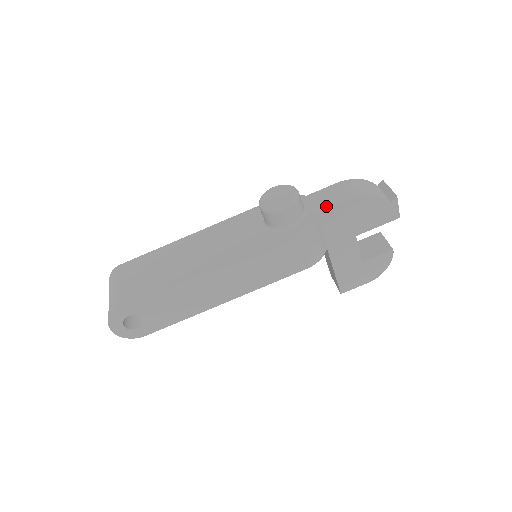
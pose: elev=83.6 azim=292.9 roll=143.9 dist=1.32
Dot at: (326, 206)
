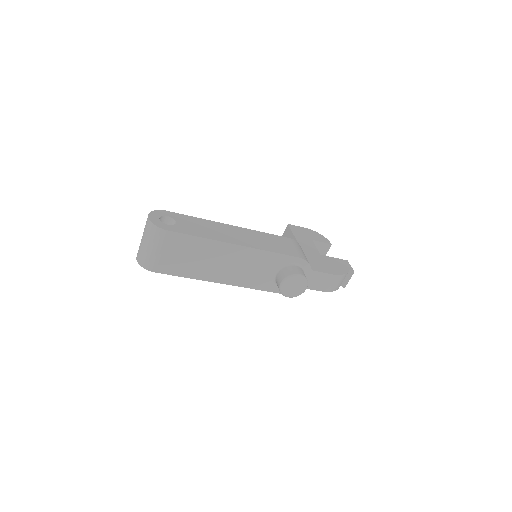
Dot at: (311, 287)
